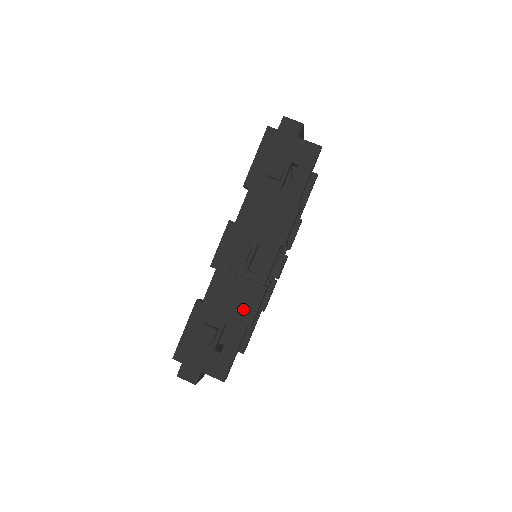
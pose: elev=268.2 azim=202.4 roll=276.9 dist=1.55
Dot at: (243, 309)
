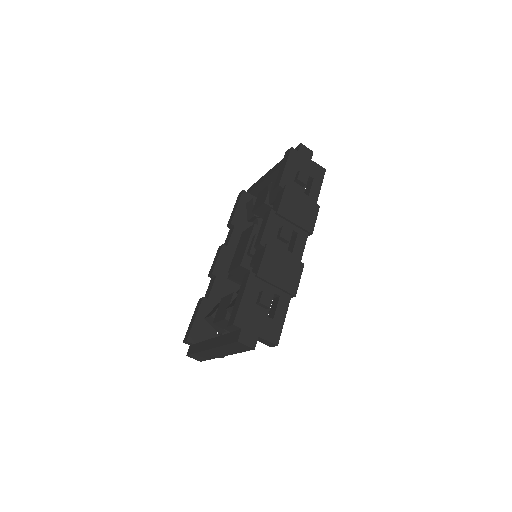
Dot at: (289, 280)
